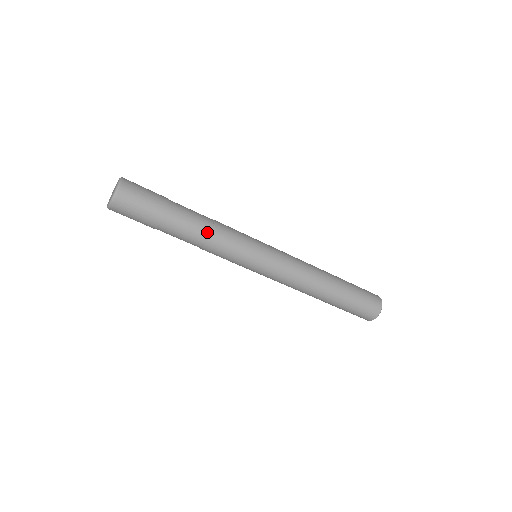
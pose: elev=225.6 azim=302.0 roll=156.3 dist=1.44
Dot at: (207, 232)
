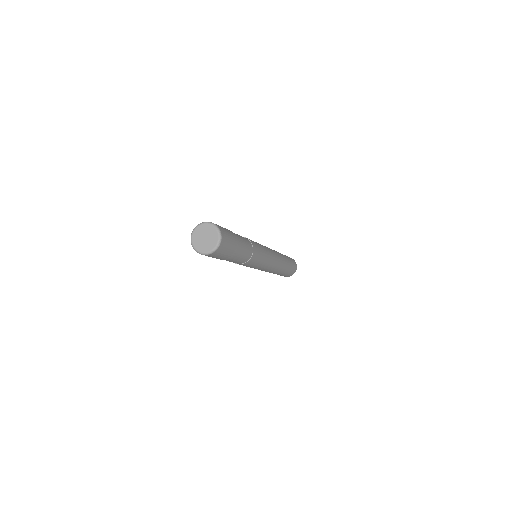
Dot at: (251, 246)
